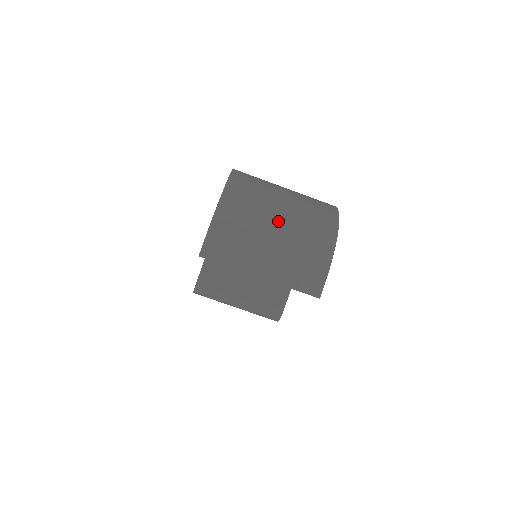
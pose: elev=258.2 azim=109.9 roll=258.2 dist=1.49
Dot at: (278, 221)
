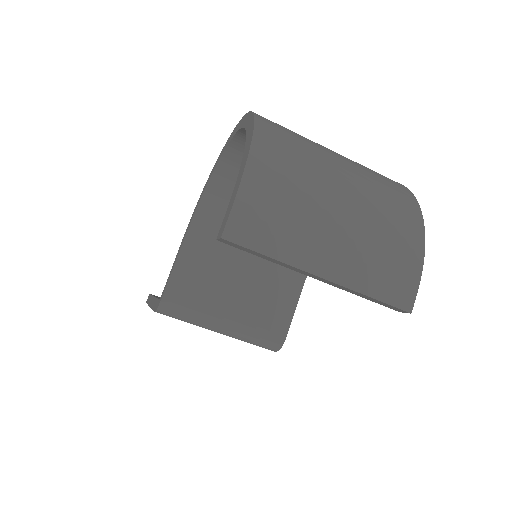
Dot at: (342, 187)
